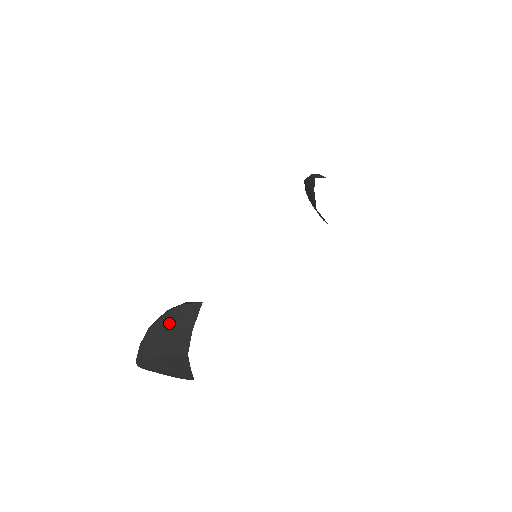
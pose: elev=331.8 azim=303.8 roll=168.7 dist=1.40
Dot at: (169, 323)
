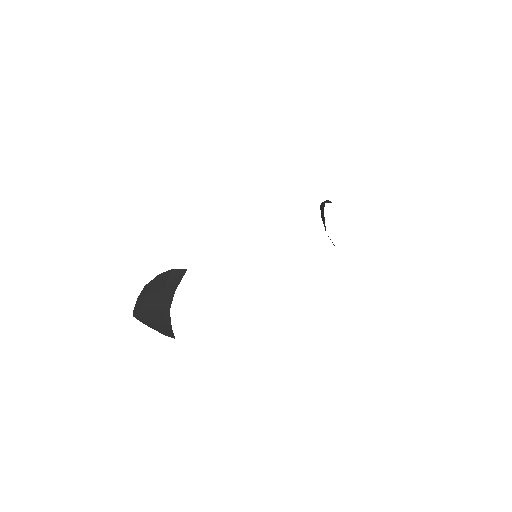
Dot at: (161, 282)
